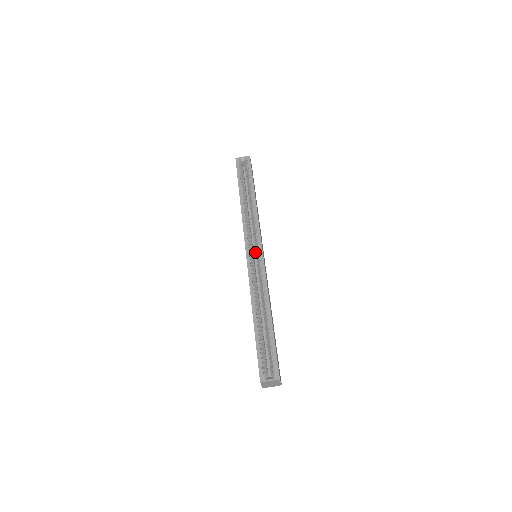
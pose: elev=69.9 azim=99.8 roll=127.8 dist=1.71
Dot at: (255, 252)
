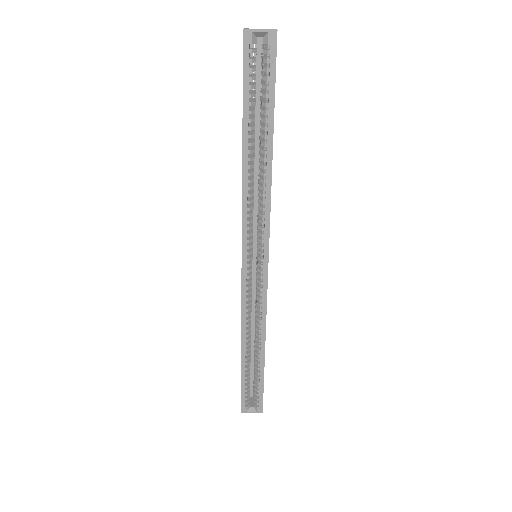
Dot at: (255, 245)
